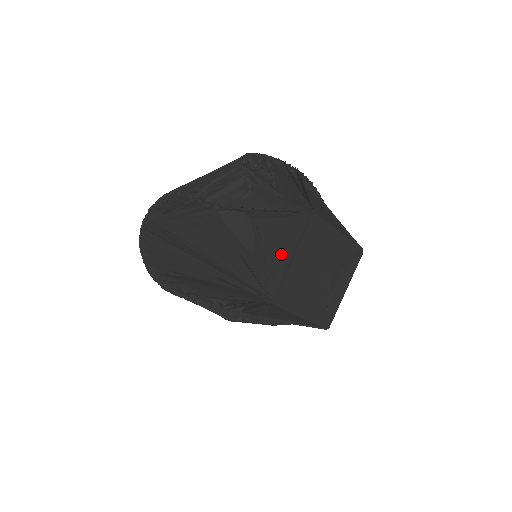
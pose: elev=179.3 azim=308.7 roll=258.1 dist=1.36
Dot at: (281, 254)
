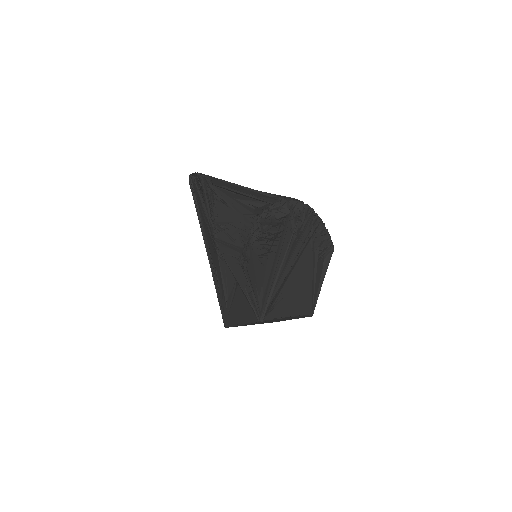
Dot at: (238, 316)
